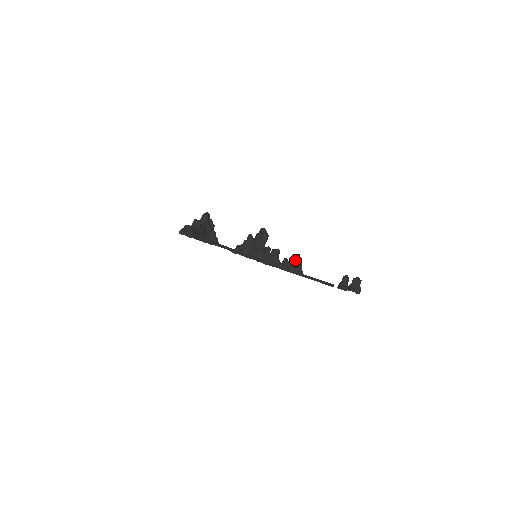
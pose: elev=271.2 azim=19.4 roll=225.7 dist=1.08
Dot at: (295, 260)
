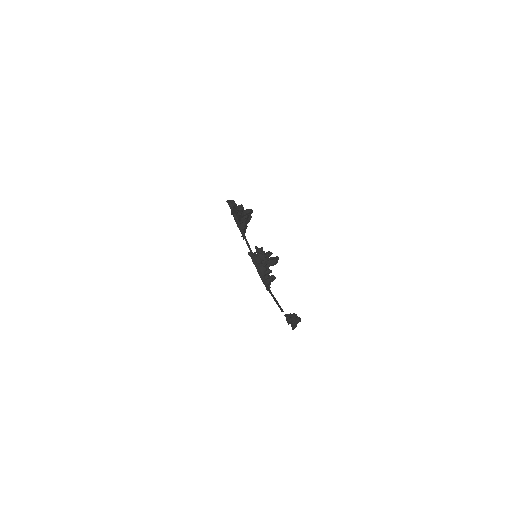
Dot at: (267, 253)
